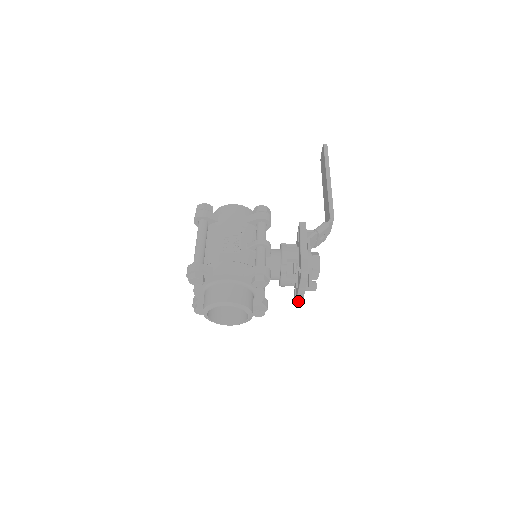
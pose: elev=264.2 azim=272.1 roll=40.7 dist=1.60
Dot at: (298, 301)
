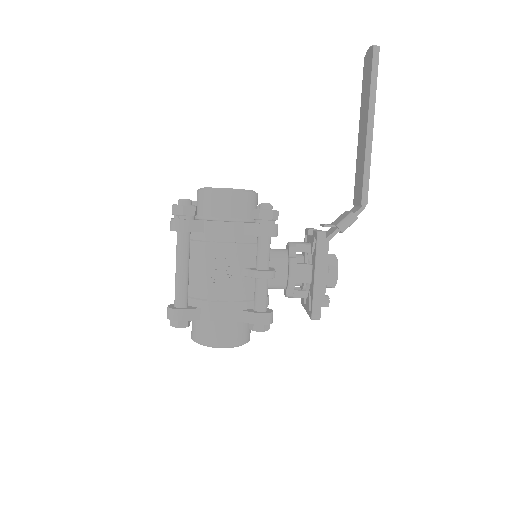
Dot at: occluded
